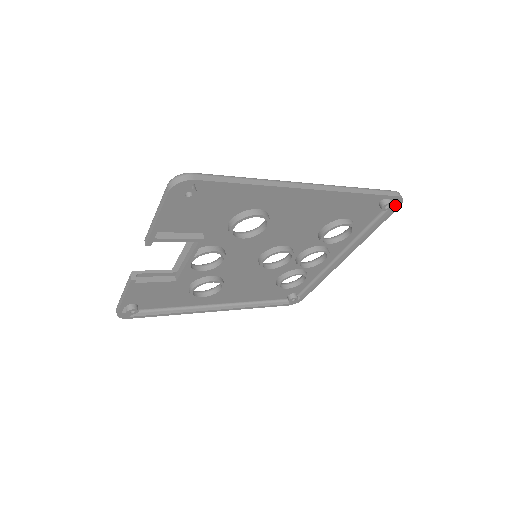
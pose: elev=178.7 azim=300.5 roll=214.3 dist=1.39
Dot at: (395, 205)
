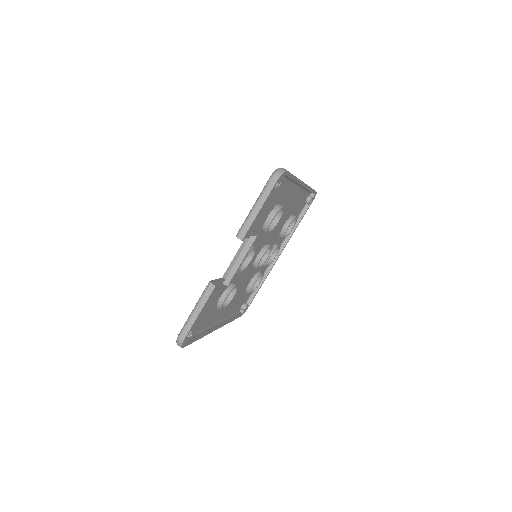
Dot at: (312, 200)
